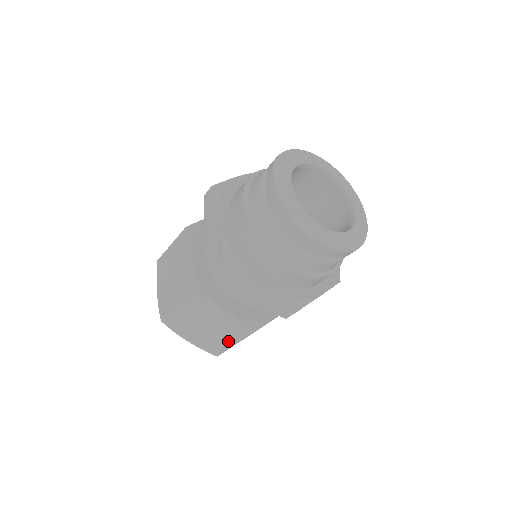
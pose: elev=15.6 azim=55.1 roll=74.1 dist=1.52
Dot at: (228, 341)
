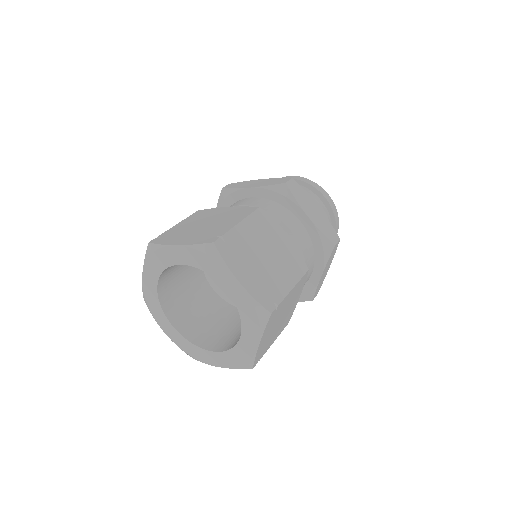
Dot at: (285, 283)
